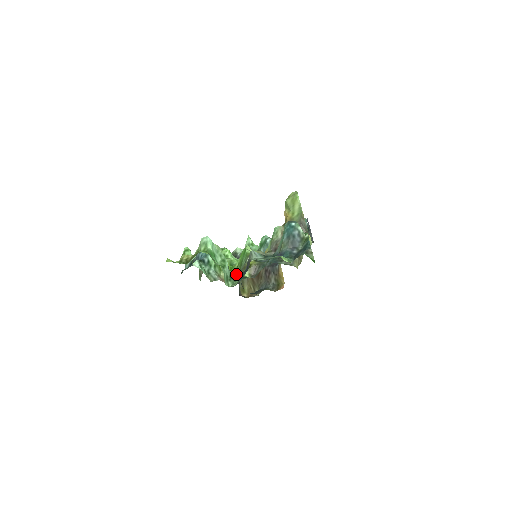
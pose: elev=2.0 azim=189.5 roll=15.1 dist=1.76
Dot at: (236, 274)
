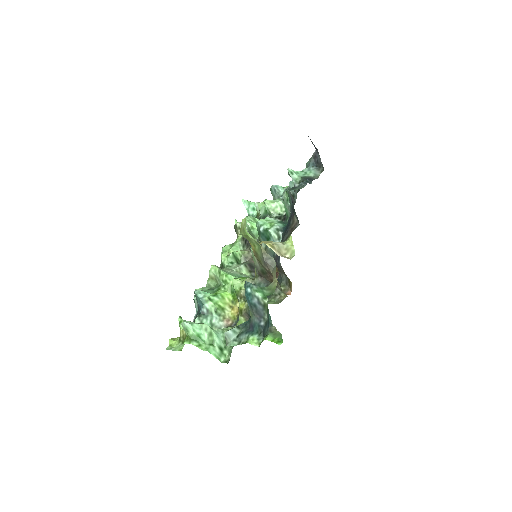
Dot at: occluded
